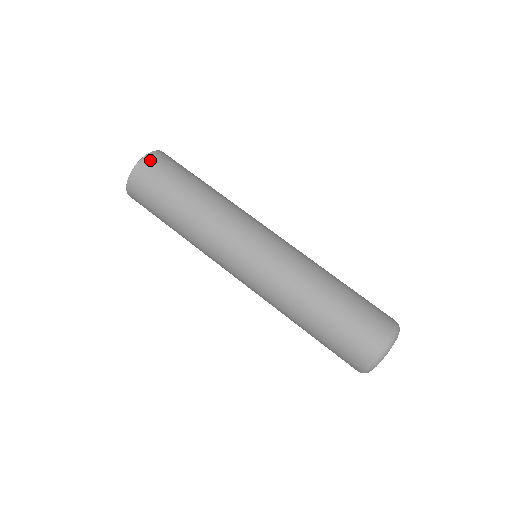
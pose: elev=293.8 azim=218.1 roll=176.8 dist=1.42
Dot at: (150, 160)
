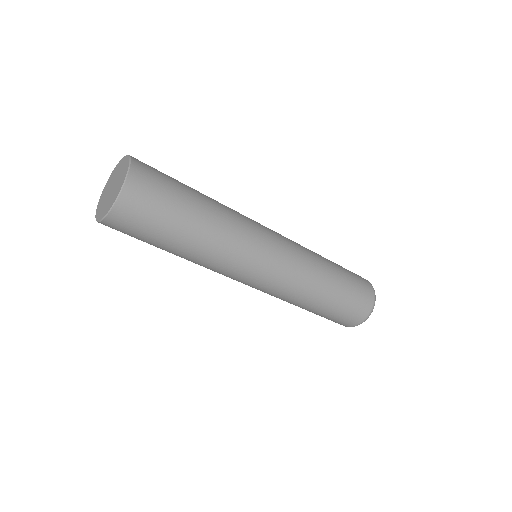
Dot at: (127, 202)
